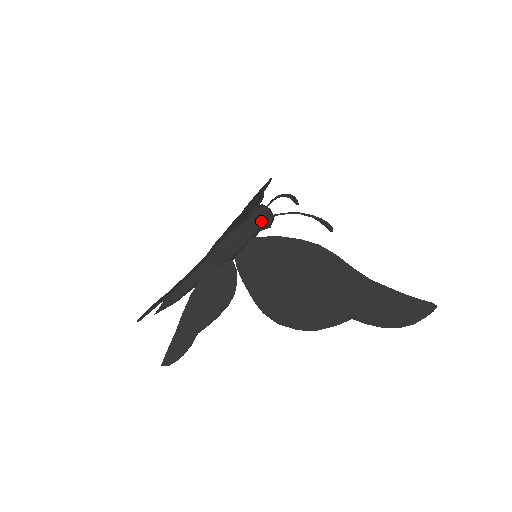
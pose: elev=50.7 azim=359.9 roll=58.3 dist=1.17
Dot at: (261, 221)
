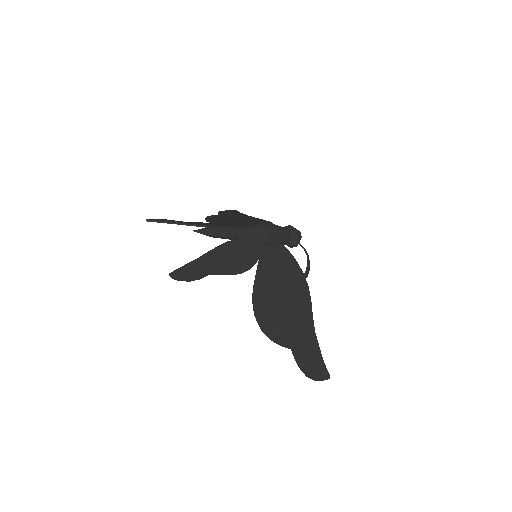
Dot at: (296, 239)
